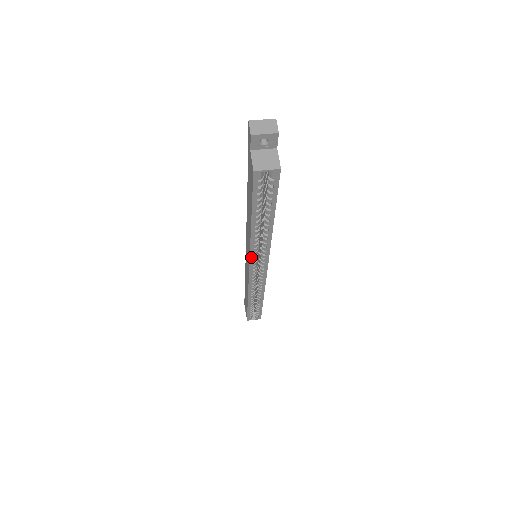
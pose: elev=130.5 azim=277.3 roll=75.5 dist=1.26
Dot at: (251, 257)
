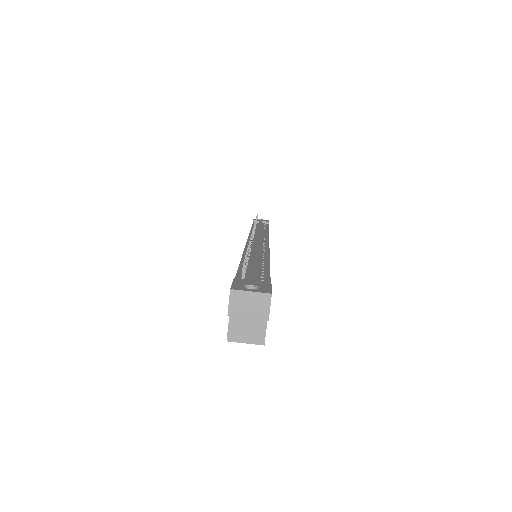
Dot at: occluded
